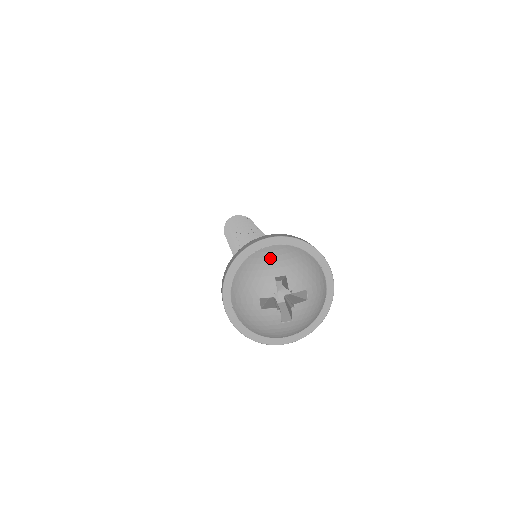
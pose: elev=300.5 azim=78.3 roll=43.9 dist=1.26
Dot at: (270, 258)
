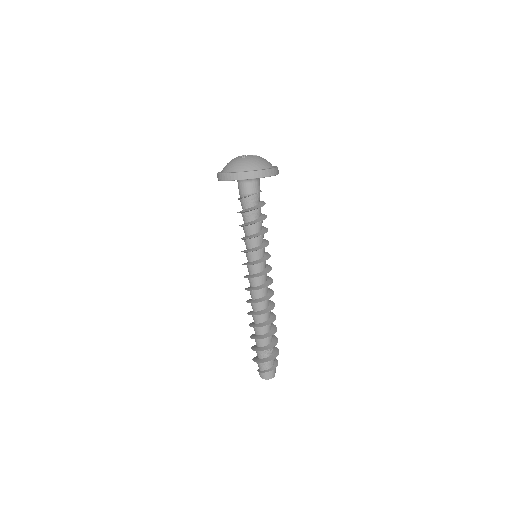
Dot at: occluded
